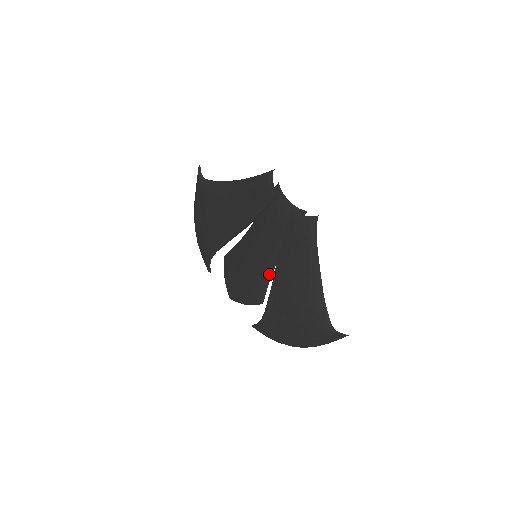
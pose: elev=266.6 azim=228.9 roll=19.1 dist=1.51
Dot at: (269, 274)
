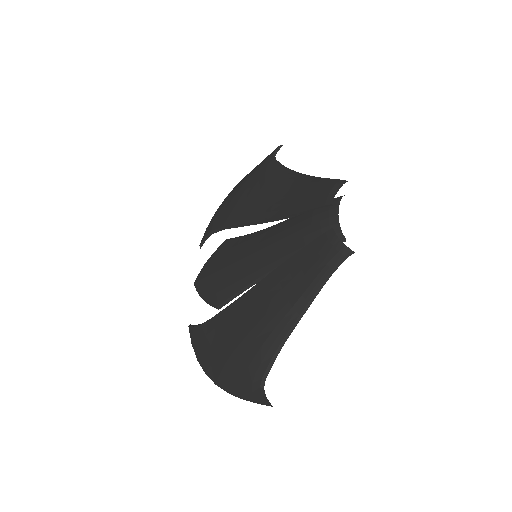
Dot at: (252, 282)
